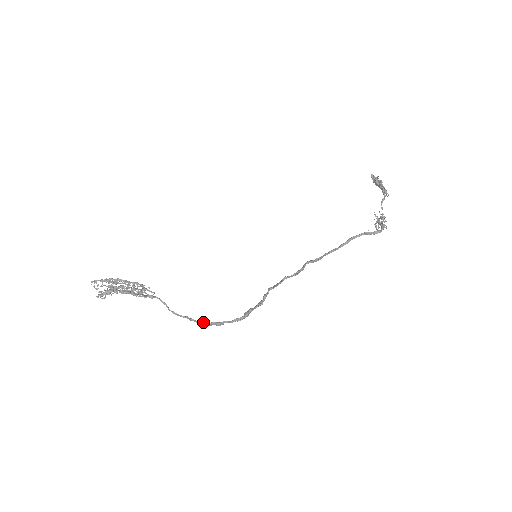
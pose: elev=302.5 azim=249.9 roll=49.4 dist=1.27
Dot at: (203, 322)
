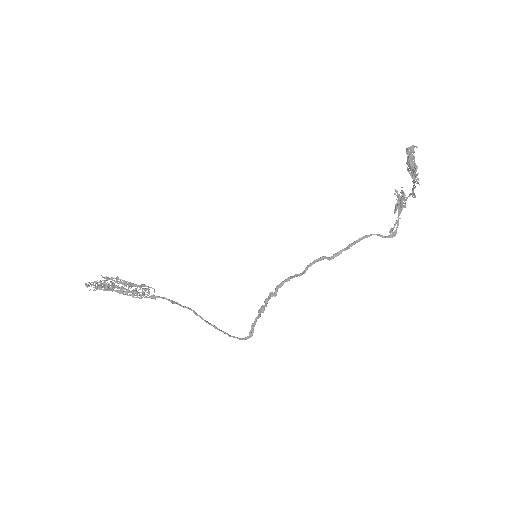
Dot at: (209, 324)
